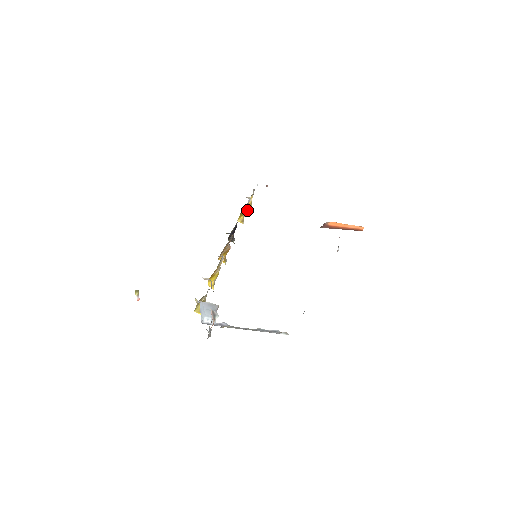
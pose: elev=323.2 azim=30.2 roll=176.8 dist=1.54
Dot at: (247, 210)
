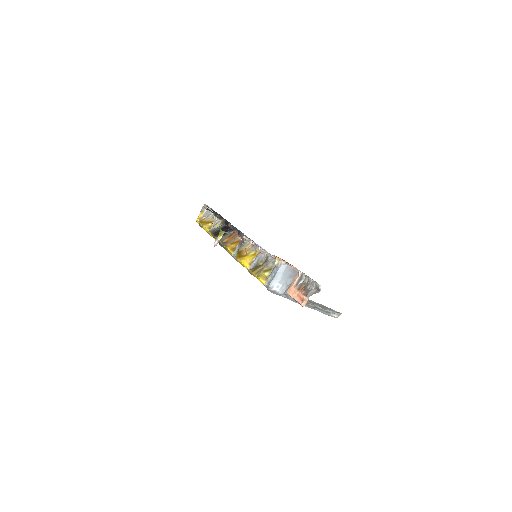
Dot at: occluded
